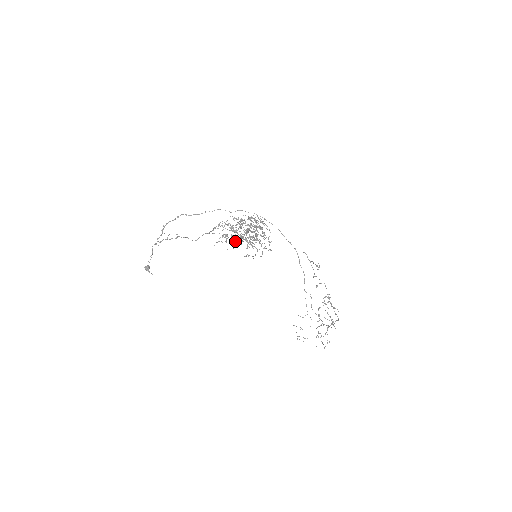
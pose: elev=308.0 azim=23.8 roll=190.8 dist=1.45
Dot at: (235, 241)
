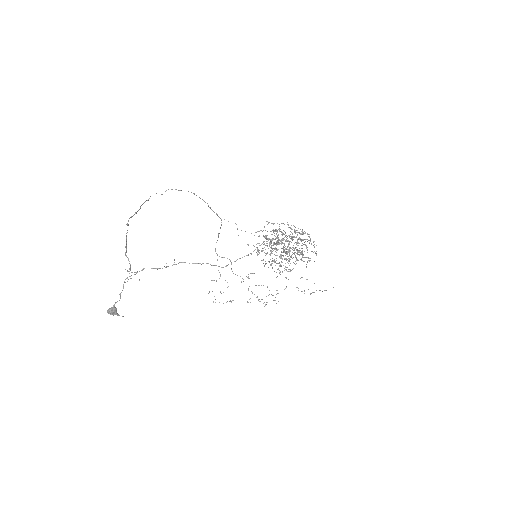
Dot at: occluded
